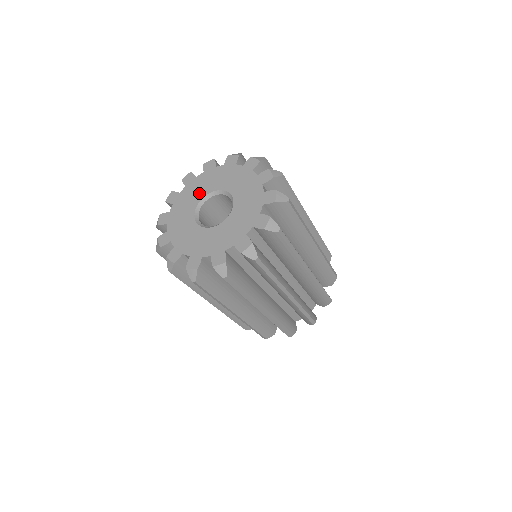
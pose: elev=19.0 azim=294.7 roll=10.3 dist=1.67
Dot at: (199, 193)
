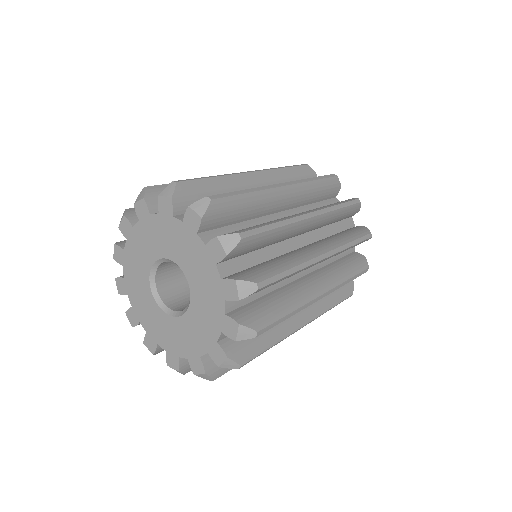
Dot at: (145, 257)
